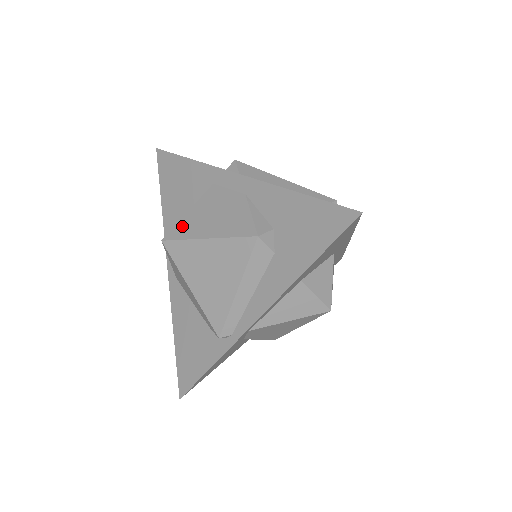
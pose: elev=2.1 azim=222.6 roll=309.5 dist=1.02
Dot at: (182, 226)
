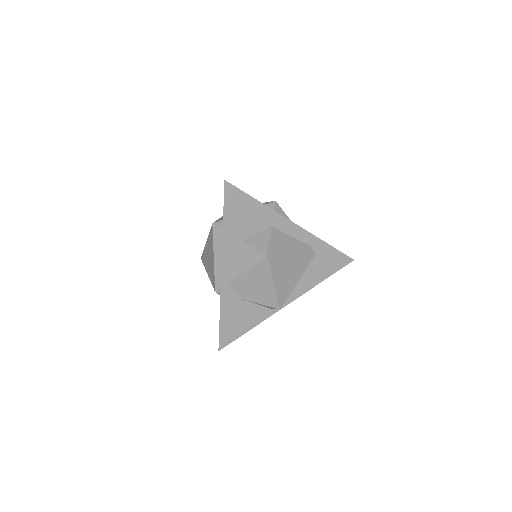
Dot at: occluded
